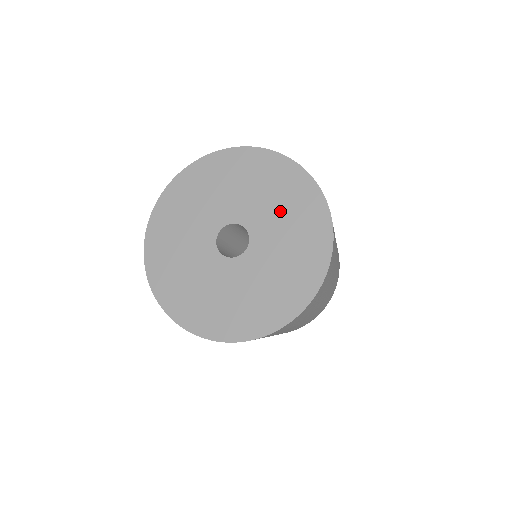
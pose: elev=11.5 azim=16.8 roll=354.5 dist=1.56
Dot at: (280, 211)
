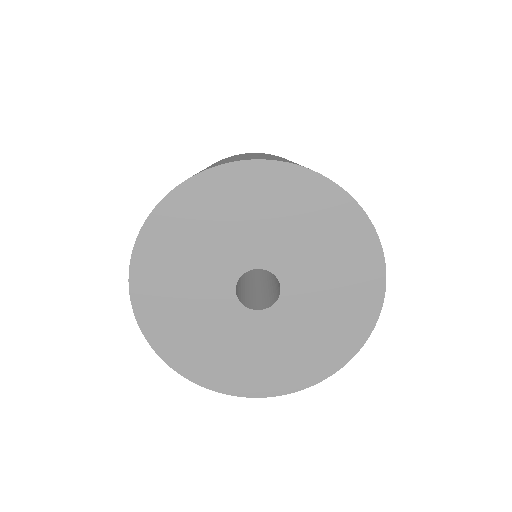
Dot at: (328, 301)
